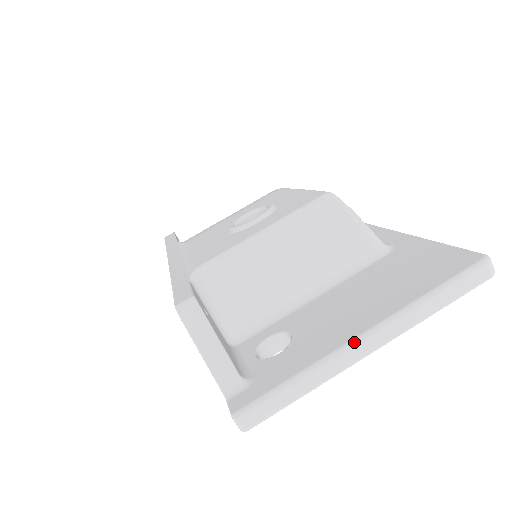
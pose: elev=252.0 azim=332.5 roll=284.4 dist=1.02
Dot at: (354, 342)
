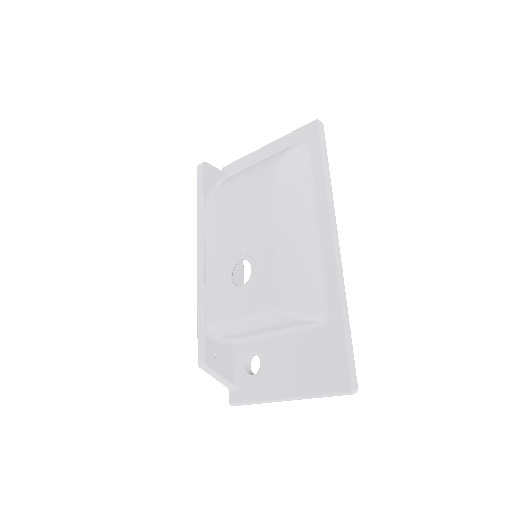
Dot at: (280, 400)
